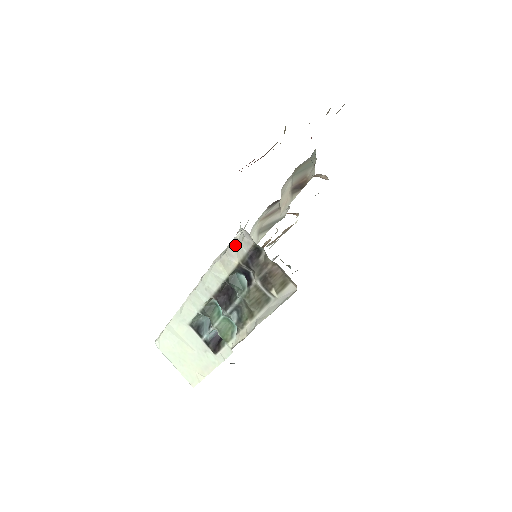
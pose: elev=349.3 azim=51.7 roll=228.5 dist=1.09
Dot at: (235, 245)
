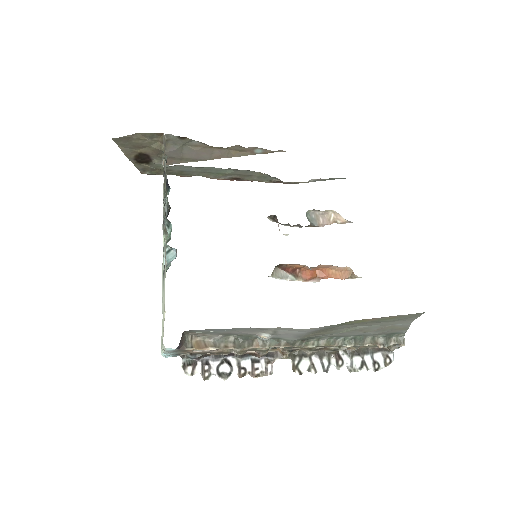
Dot at: occluded
